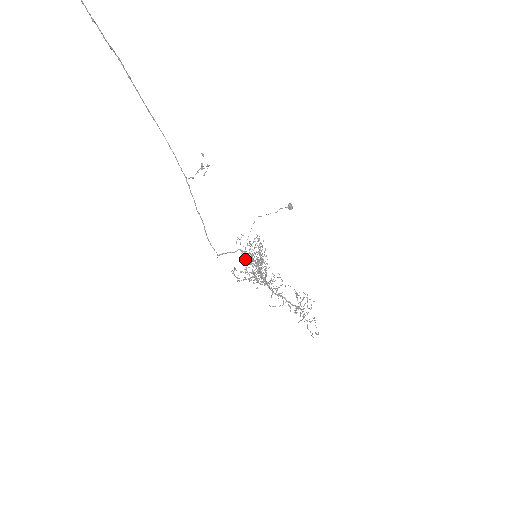
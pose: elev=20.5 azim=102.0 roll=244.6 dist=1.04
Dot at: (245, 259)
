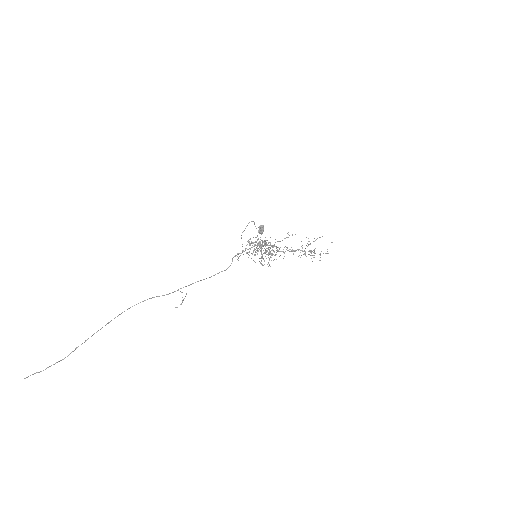
Dot at: occluded
